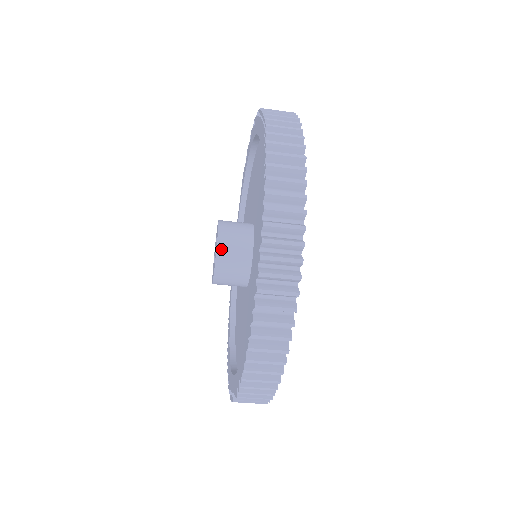
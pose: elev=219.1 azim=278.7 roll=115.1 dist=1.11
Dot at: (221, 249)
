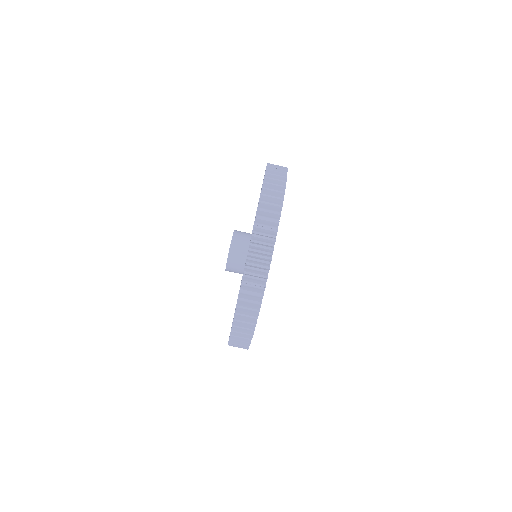
Dot at: (235, 236)
